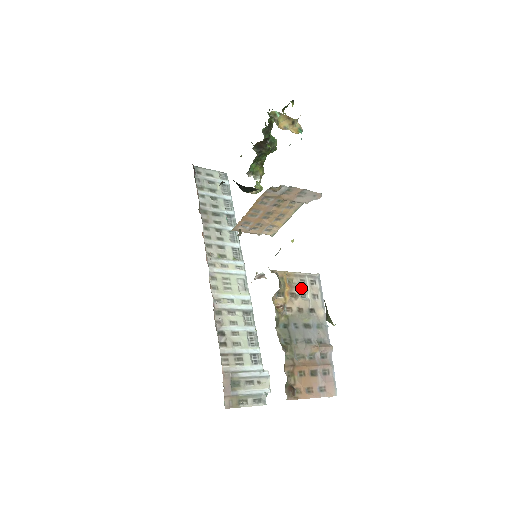
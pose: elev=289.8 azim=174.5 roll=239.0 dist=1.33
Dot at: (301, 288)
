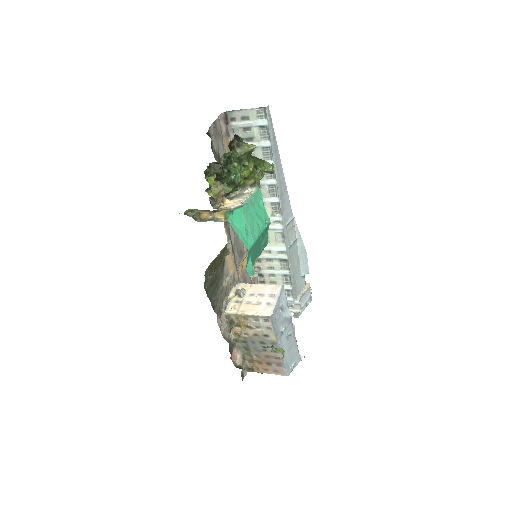
Dot at: (255, 324)
